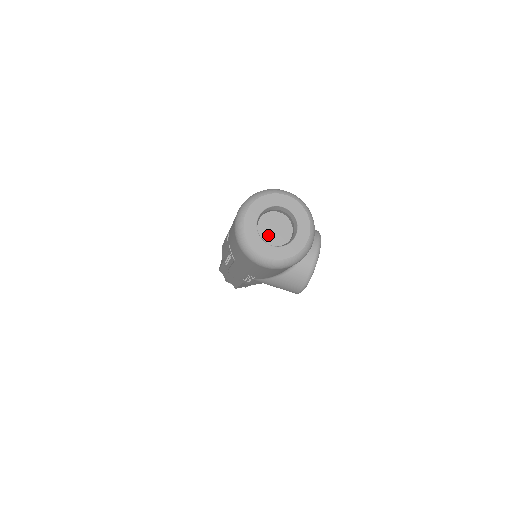
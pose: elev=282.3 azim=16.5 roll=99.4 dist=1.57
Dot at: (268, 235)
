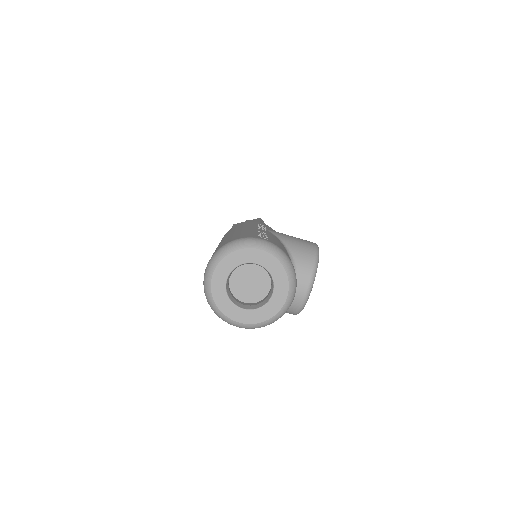
Dot at: (243, 289)
